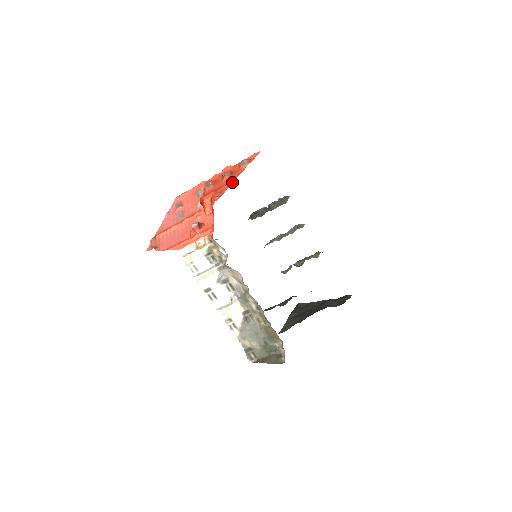
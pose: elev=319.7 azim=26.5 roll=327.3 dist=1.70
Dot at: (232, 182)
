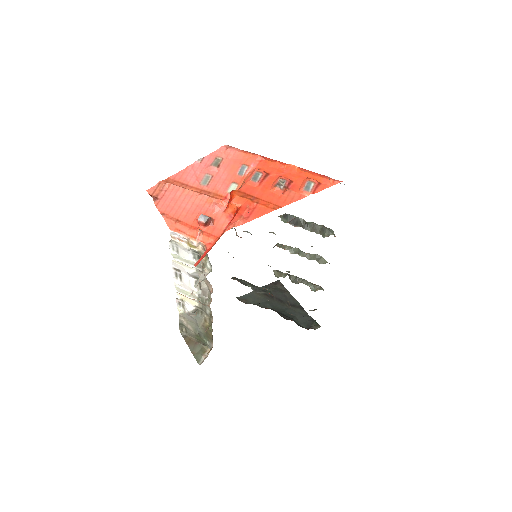
Dot at: (272, 210)
